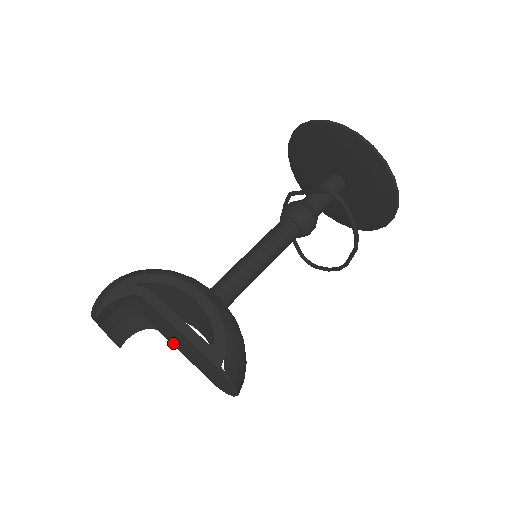
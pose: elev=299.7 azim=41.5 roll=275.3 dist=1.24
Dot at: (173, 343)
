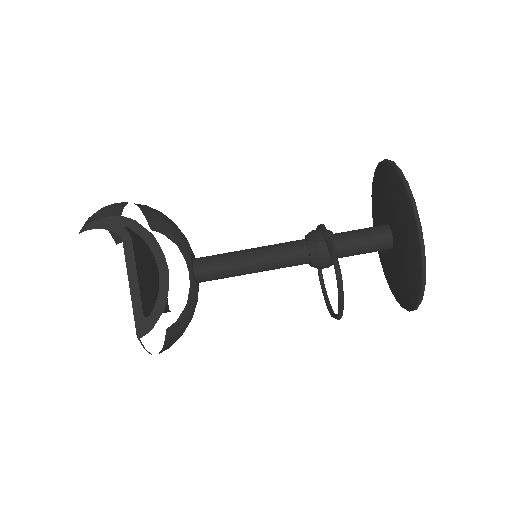
Dot at: occluded
